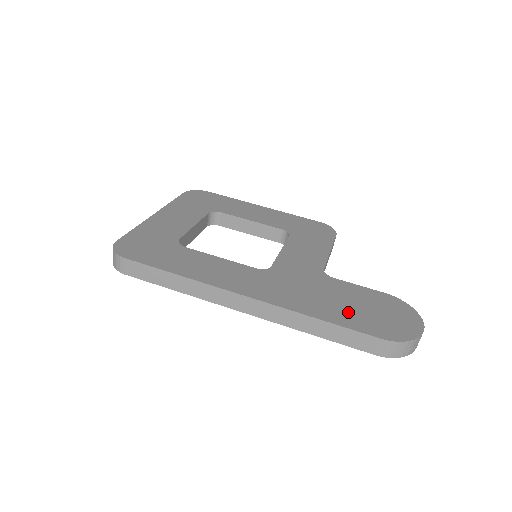
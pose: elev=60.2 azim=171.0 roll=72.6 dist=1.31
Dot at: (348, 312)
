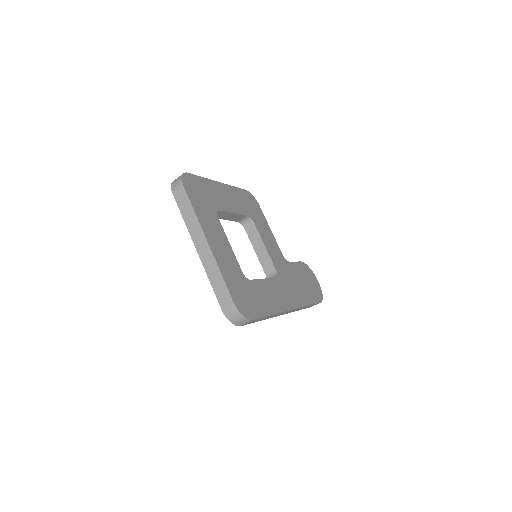
Dot at: (308, 291)
